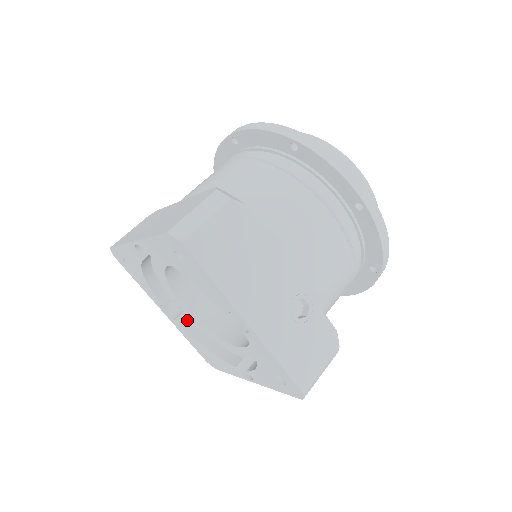
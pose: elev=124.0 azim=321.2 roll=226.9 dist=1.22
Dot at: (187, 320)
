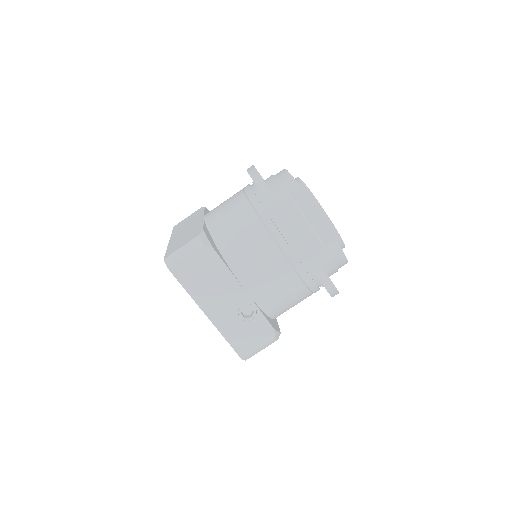
Dot at: occluded
